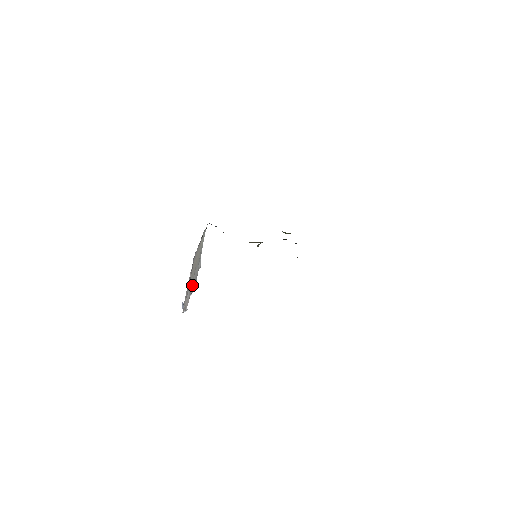
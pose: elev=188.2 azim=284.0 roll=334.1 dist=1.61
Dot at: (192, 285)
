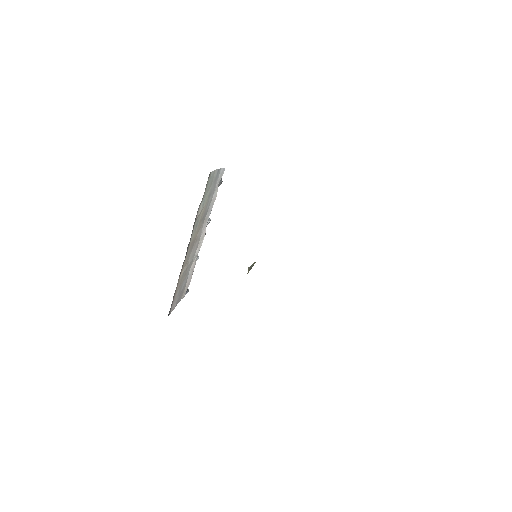
Dot at: (198, 247)
